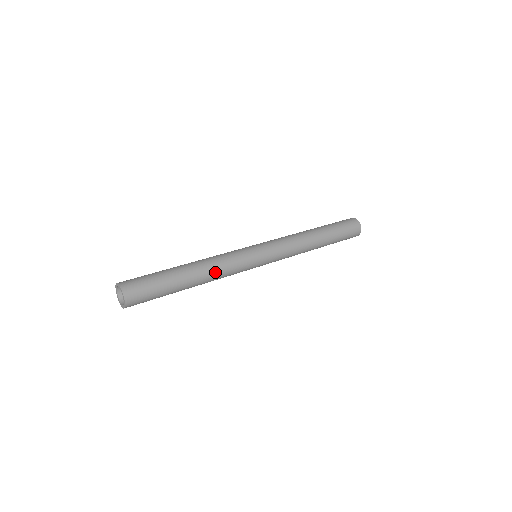
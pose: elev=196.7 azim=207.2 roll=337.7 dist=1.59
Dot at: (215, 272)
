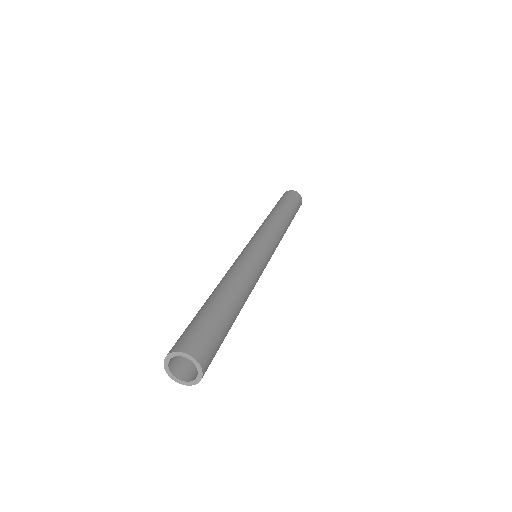
Dot at: (250, 290)
